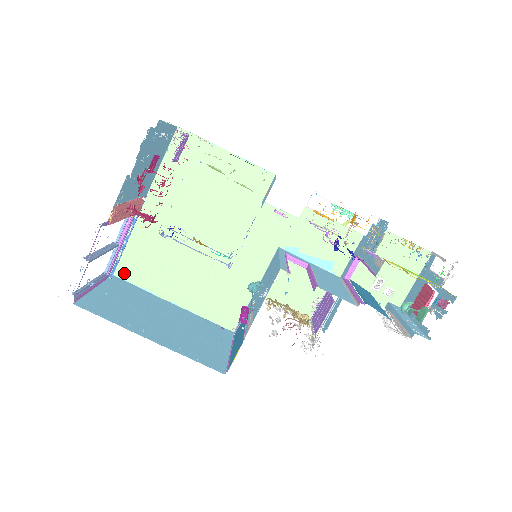
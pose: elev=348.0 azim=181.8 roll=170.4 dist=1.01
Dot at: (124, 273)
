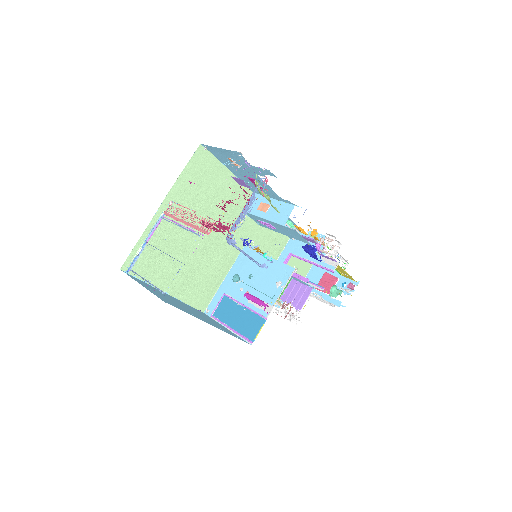
Dot at: occluded
